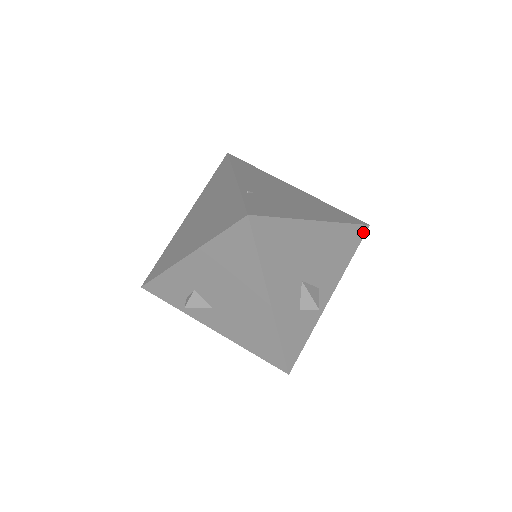
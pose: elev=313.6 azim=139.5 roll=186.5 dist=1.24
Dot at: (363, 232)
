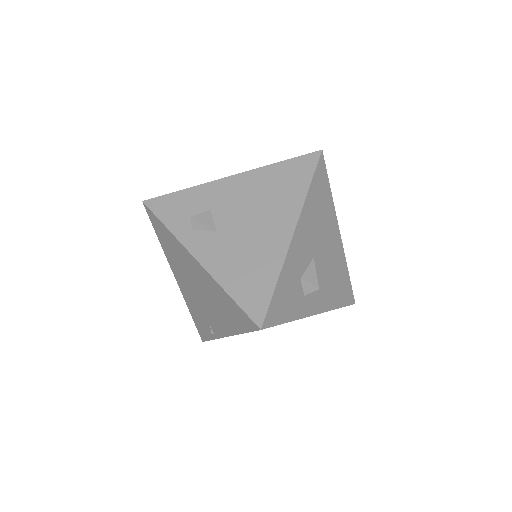
Dot at: (351, 301)
